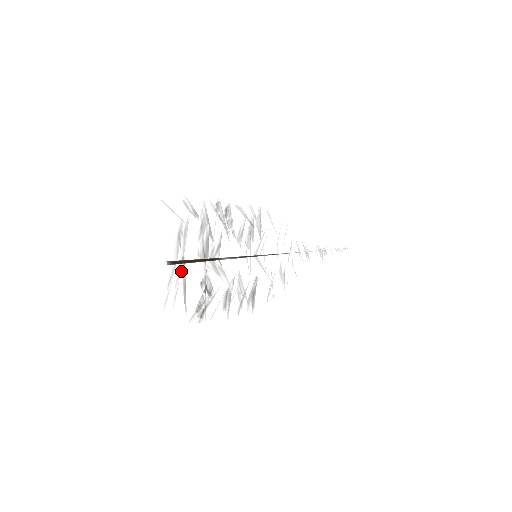
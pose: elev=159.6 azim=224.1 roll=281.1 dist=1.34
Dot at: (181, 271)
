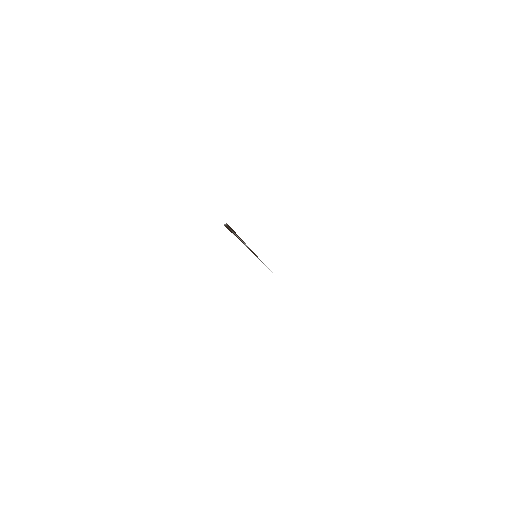
Dot at: occluded
